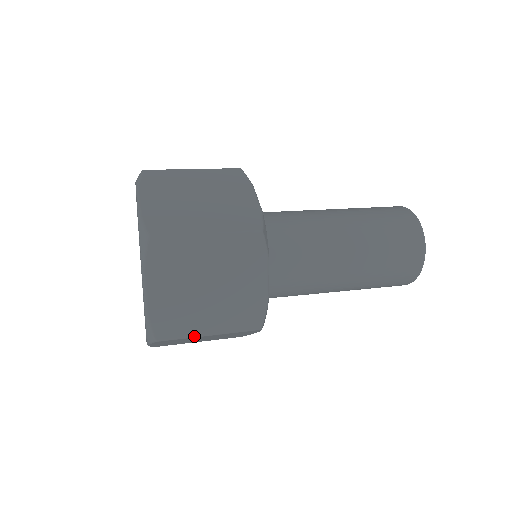
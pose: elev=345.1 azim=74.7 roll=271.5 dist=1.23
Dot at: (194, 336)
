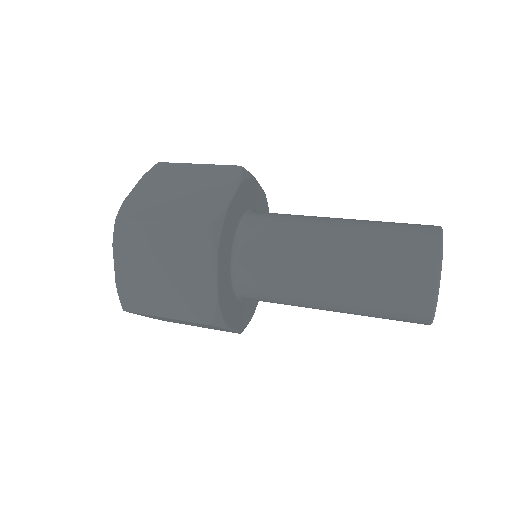
Dot at: (152, 314)
